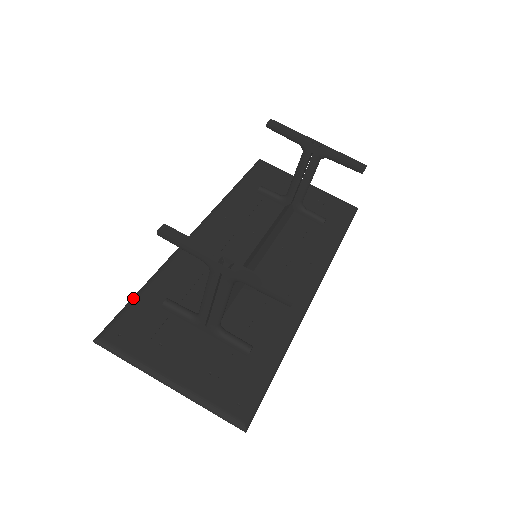
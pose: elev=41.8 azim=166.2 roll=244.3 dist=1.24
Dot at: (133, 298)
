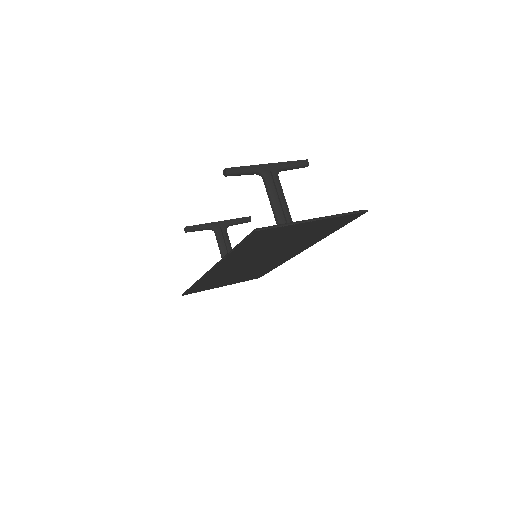
Dot at: (238, 244)
